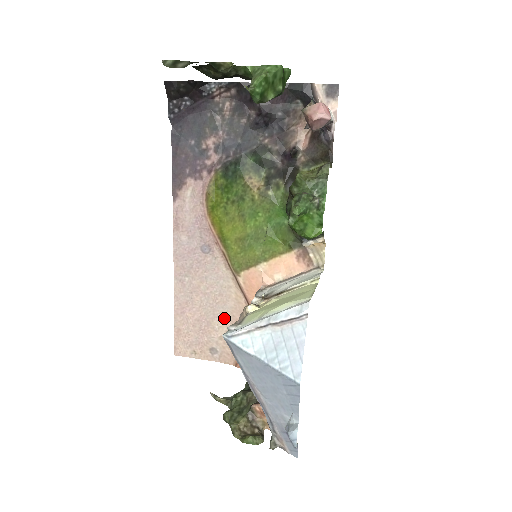
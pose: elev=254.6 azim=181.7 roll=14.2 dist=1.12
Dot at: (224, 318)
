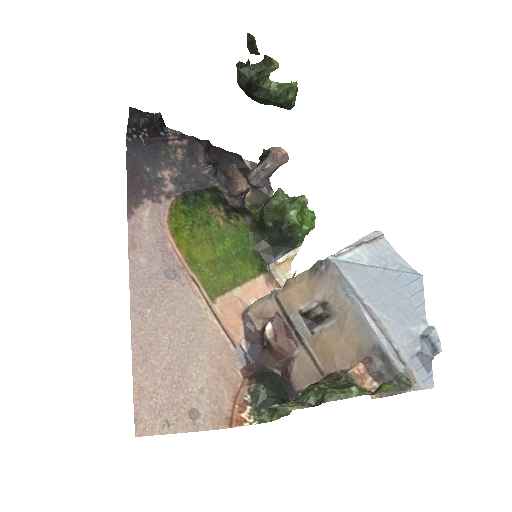
Dot at: (202, 361)
